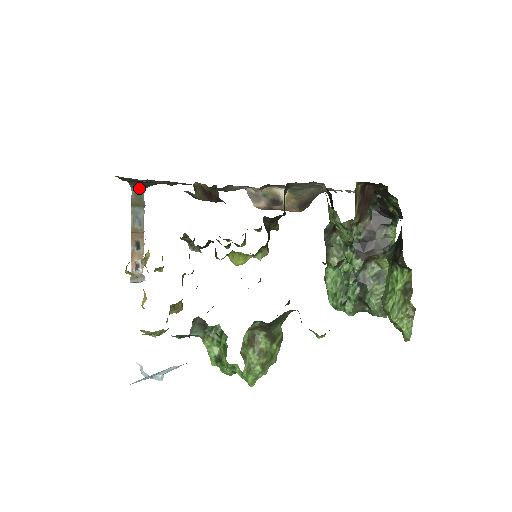
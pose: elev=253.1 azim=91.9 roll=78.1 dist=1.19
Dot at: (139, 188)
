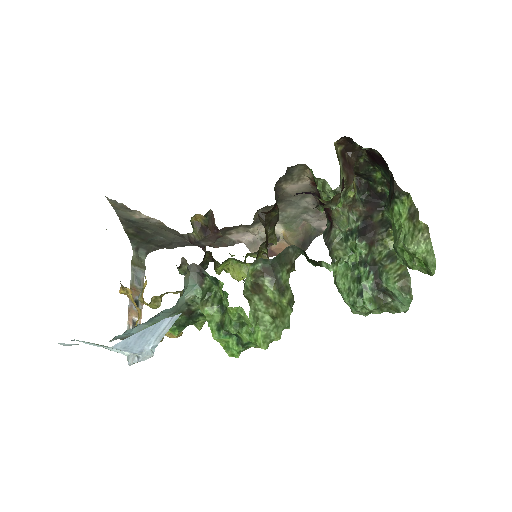
Dot at: (140, 252)
